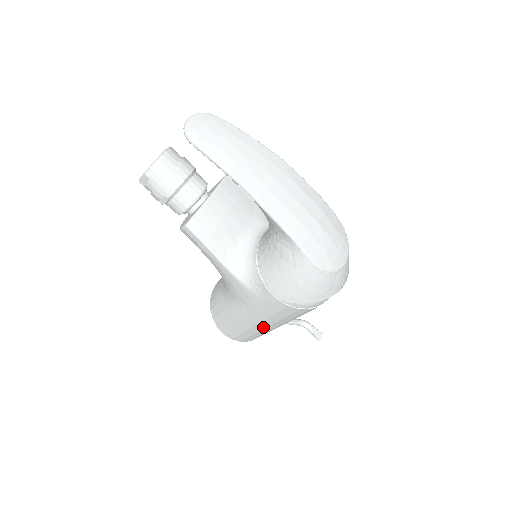
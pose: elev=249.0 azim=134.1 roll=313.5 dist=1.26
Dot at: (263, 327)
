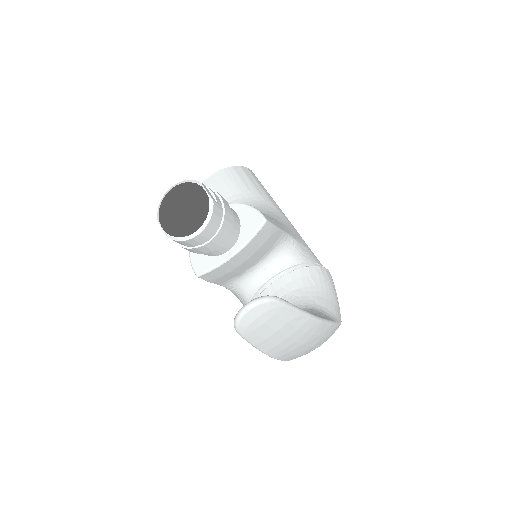
Dot at: occluded
